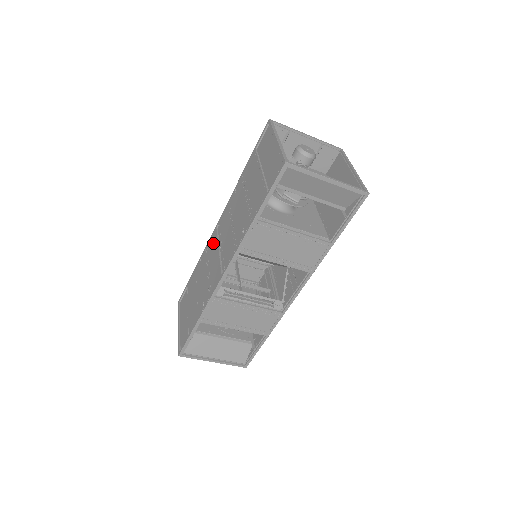
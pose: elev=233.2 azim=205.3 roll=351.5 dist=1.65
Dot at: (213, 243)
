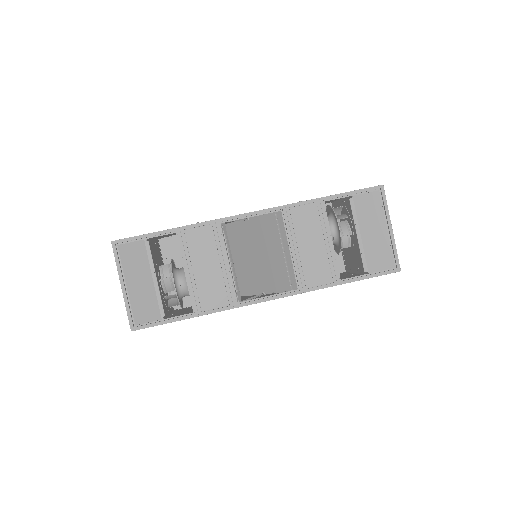
Dot at: occluded
